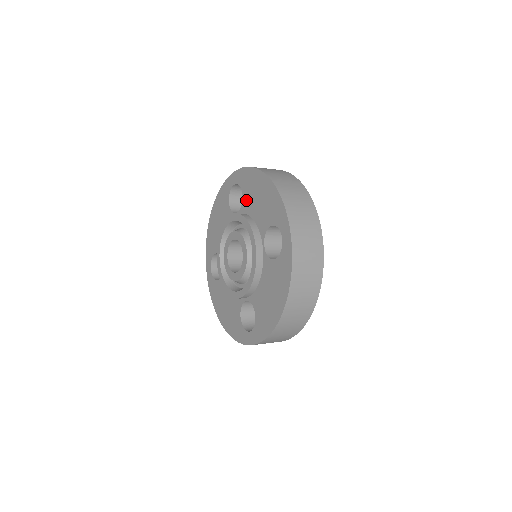
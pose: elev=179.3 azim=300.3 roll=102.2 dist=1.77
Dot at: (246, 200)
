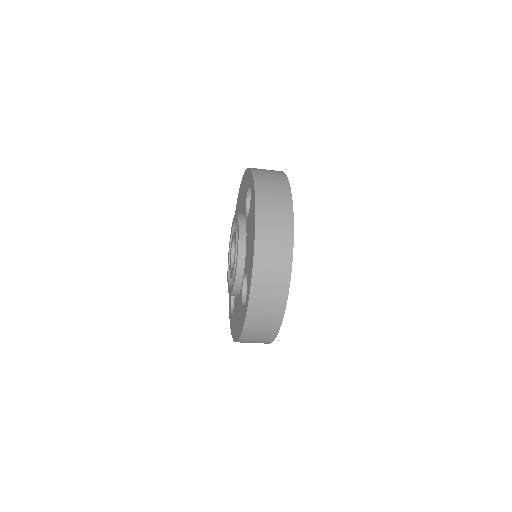
Dot at: occluded
